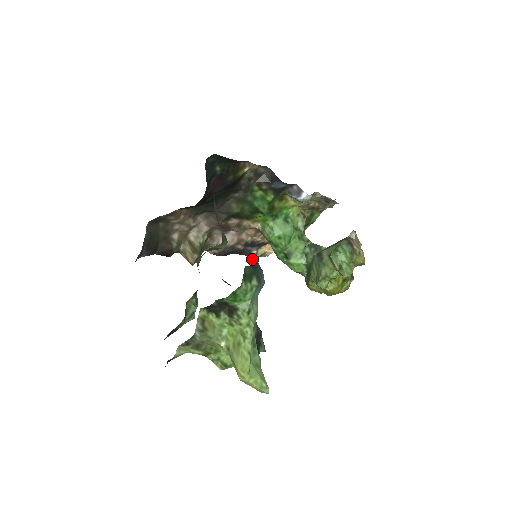
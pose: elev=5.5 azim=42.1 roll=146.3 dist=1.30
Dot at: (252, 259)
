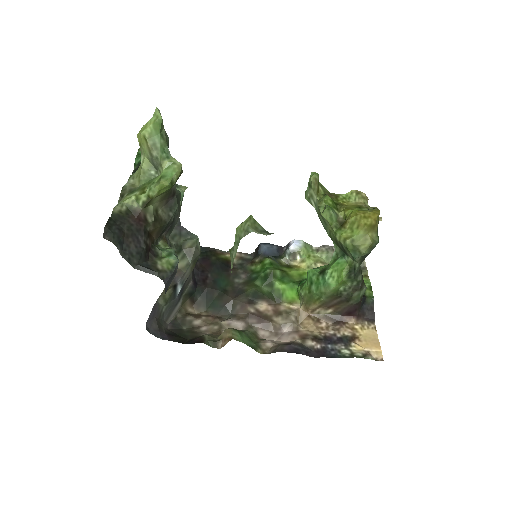
Dot at: occluded
